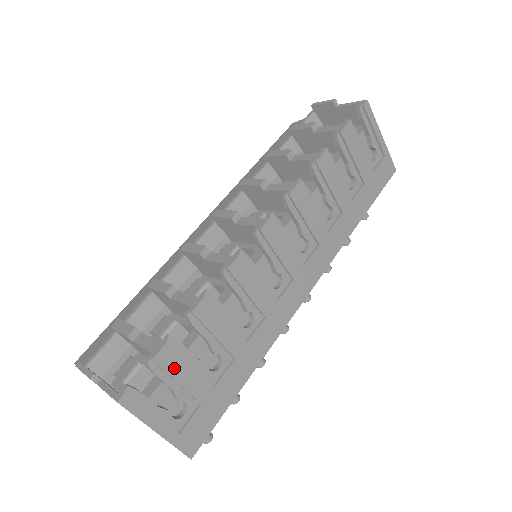
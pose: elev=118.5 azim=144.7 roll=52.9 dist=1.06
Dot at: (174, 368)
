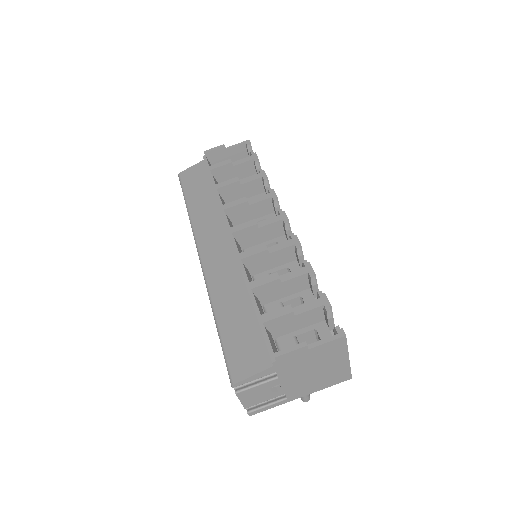
Dot at: occluded
